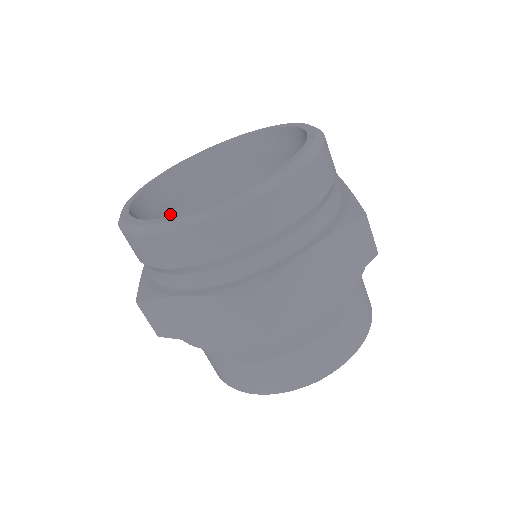
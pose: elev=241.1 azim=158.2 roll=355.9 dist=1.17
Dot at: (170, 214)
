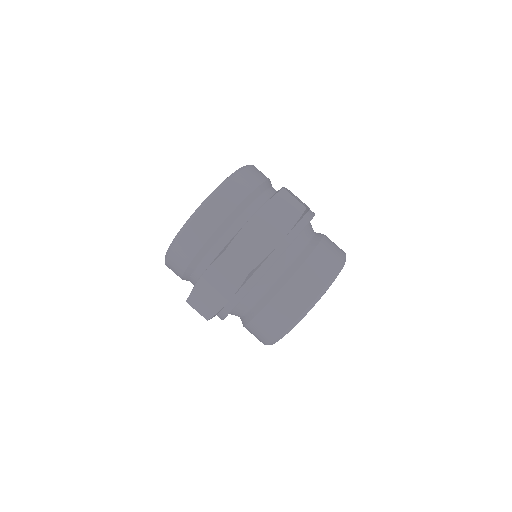
Dot at: occluded
